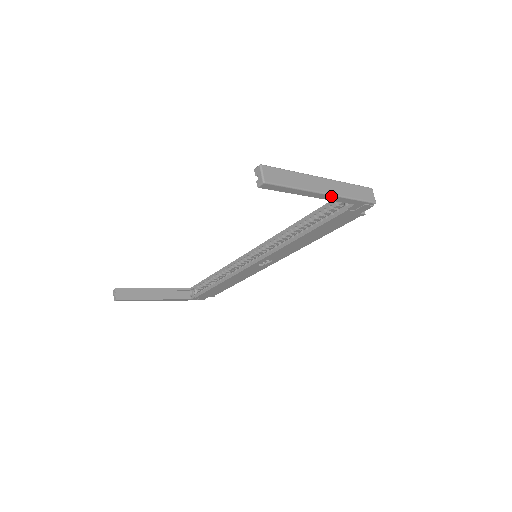
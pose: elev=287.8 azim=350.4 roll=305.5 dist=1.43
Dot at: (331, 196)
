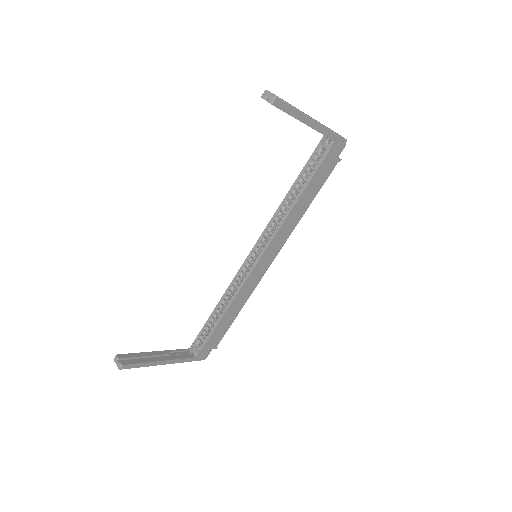
Dot at: (319, 125)
